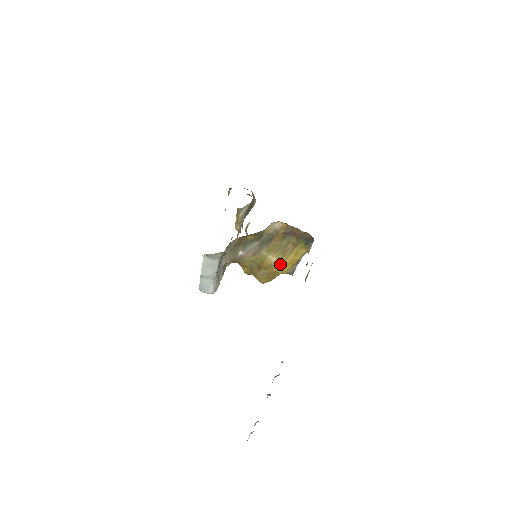
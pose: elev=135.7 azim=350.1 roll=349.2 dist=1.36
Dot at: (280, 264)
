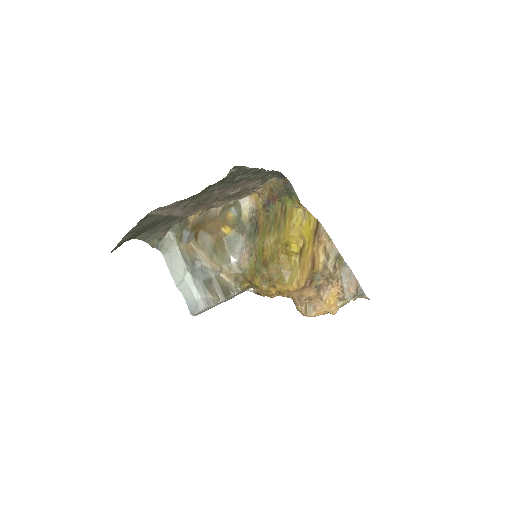
Dot at: (281, 241)
